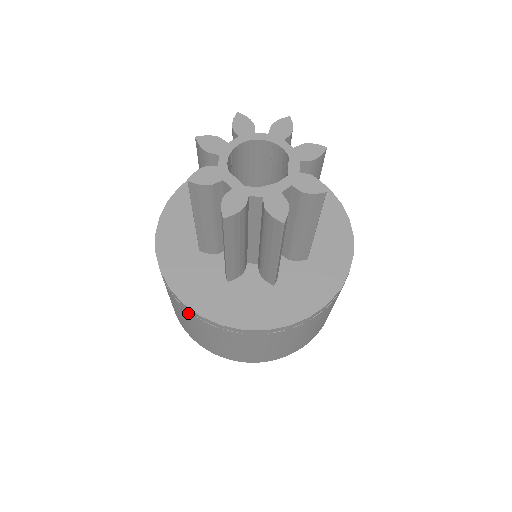
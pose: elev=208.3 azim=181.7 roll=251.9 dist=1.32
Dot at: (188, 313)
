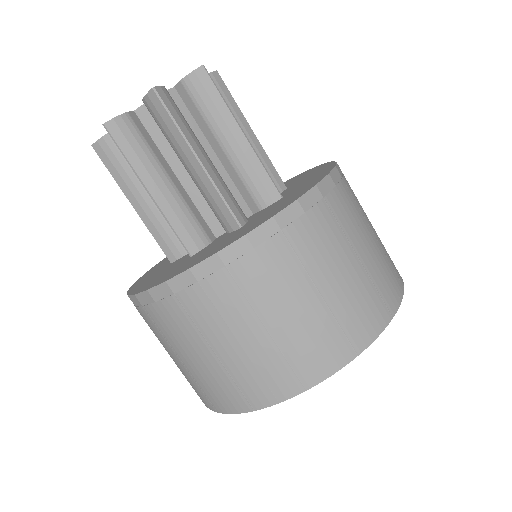
Dot at: (237, 272)
